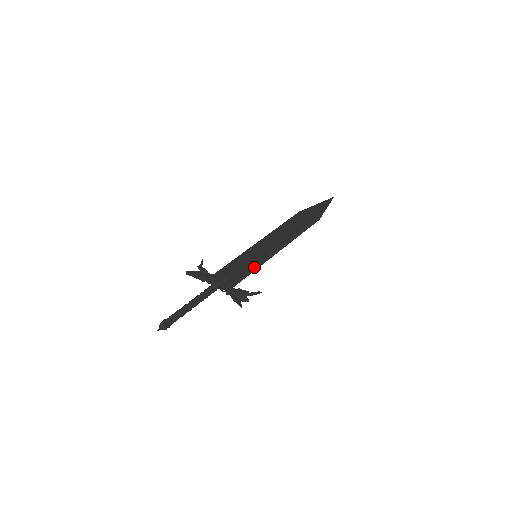
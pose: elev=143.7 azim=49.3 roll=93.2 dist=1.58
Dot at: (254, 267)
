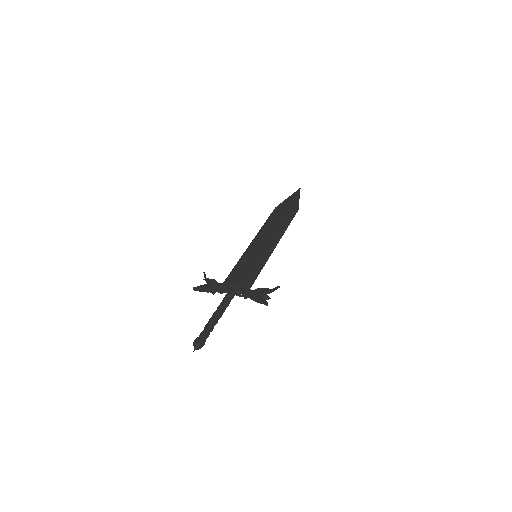
Dot at: (260, 266)
